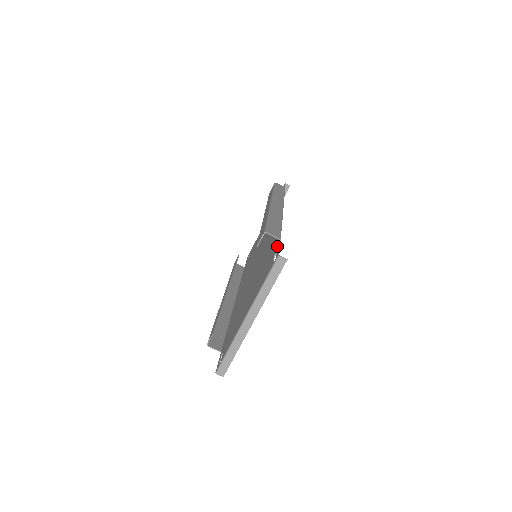
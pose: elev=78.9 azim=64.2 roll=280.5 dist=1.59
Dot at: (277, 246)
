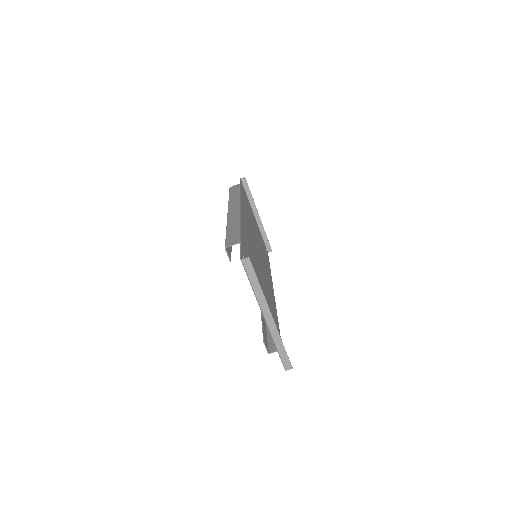
Dot at: occluded
